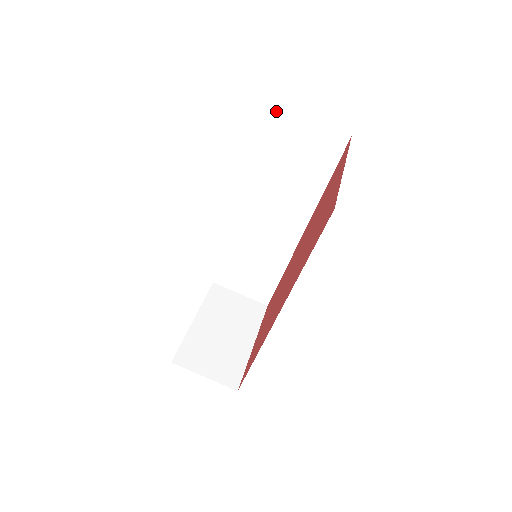
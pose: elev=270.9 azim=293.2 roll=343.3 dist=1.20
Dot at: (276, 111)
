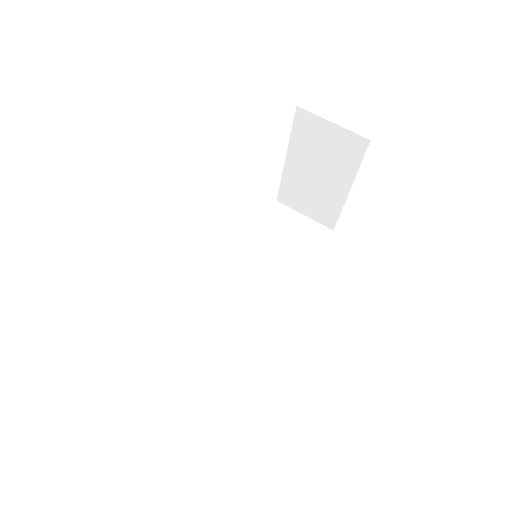
Dot at: (275, 205)
